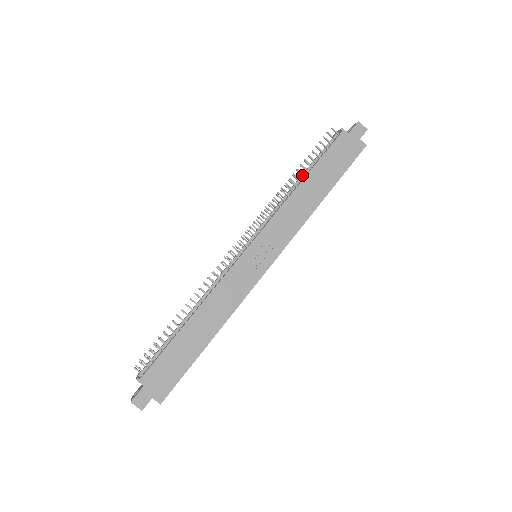
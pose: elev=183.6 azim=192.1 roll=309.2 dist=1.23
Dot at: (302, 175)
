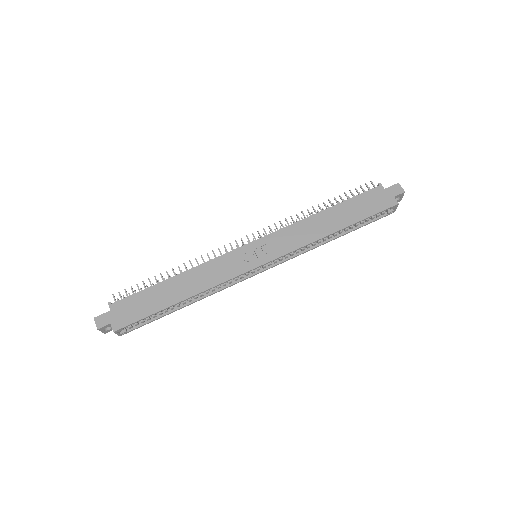
Dot at: (326, 207)
